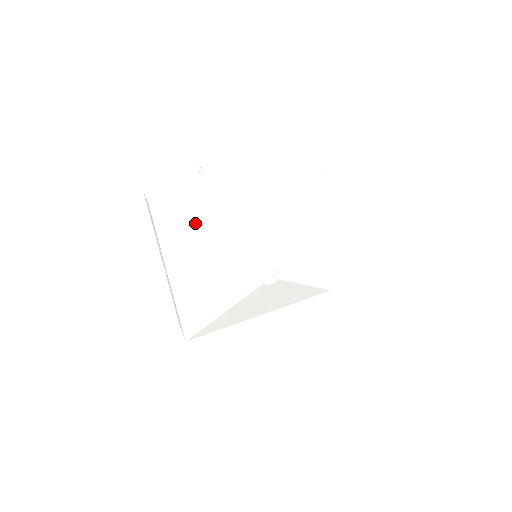
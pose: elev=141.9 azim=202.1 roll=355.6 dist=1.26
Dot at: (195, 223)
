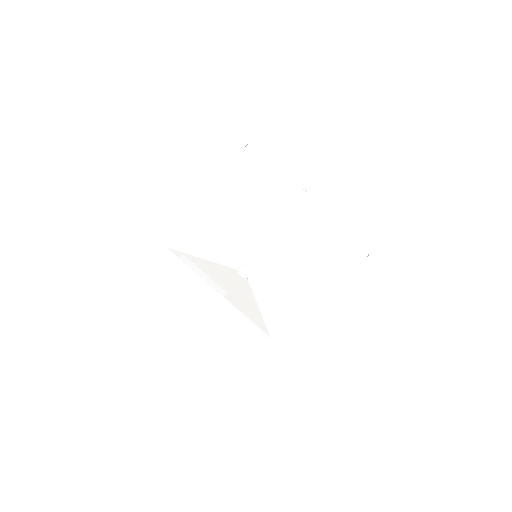
Dot at: (189, 250)
